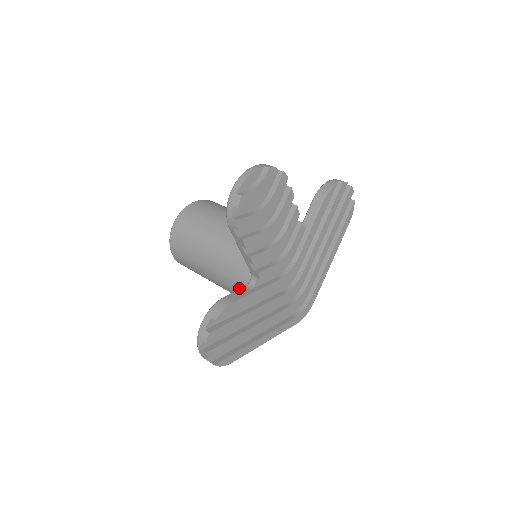
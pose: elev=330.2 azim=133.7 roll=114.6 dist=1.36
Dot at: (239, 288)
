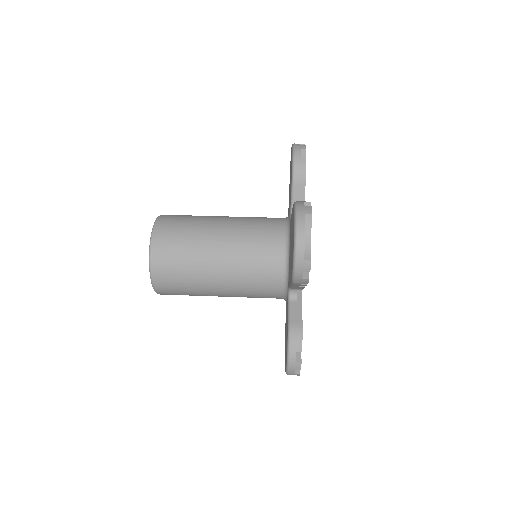
Dot at: (266, 296)
